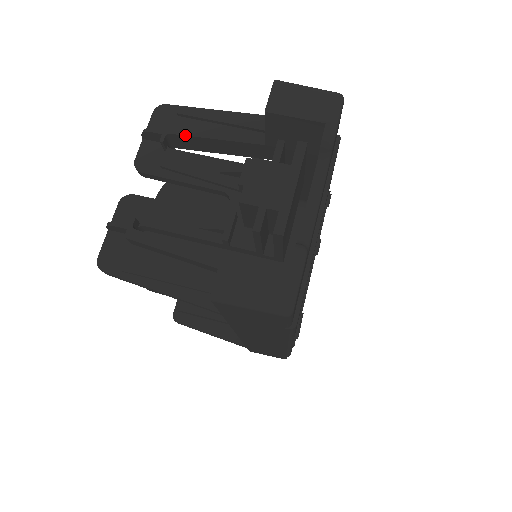
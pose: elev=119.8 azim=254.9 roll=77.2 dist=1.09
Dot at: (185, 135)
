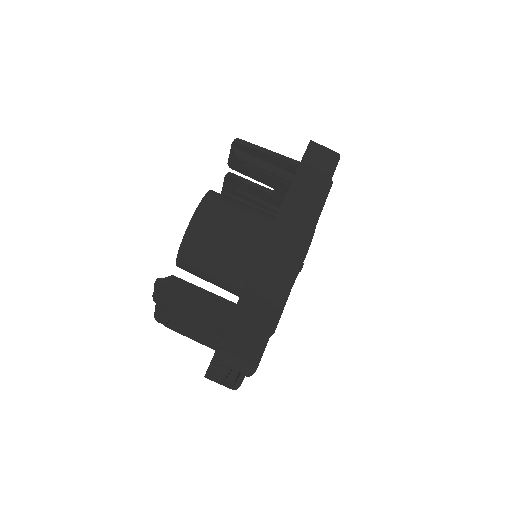
Dot at: occluded
